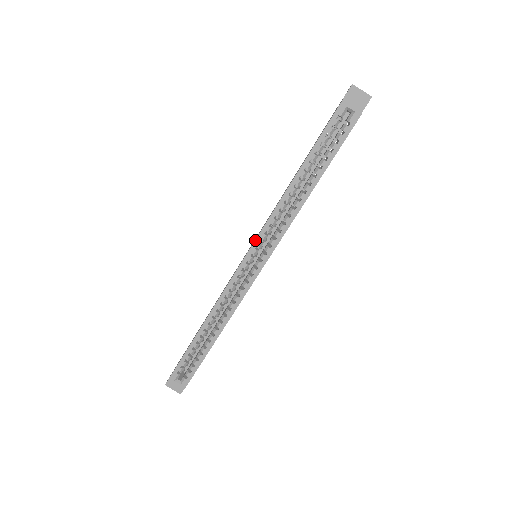
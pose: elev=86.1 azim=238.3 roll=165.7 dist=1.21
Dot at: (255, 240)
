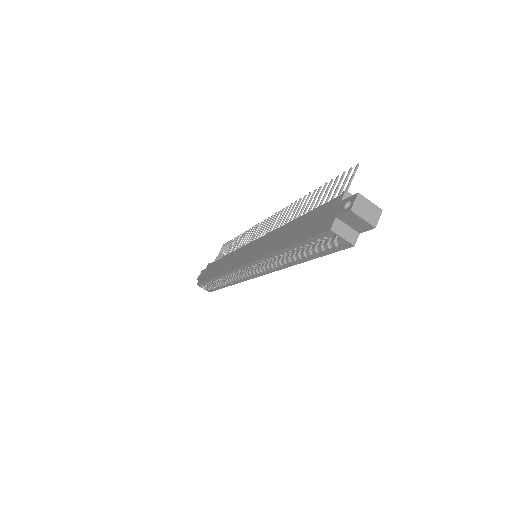
Dot at: (247, 264)
